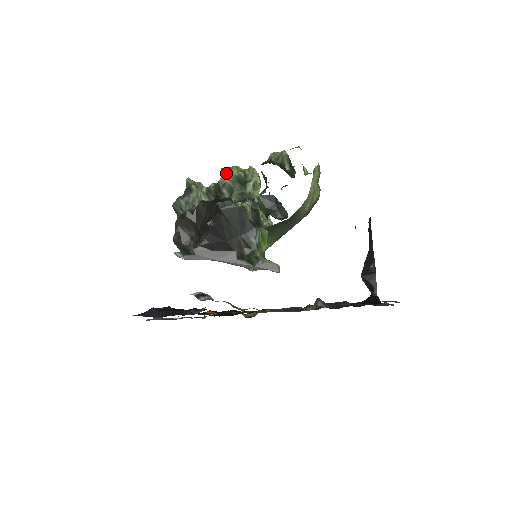
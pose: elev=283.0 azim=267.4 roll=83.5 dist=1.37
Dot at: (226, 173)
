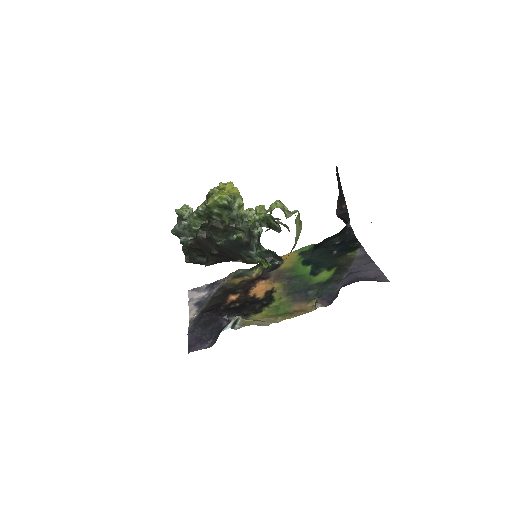
Dot at: (212, 206)
